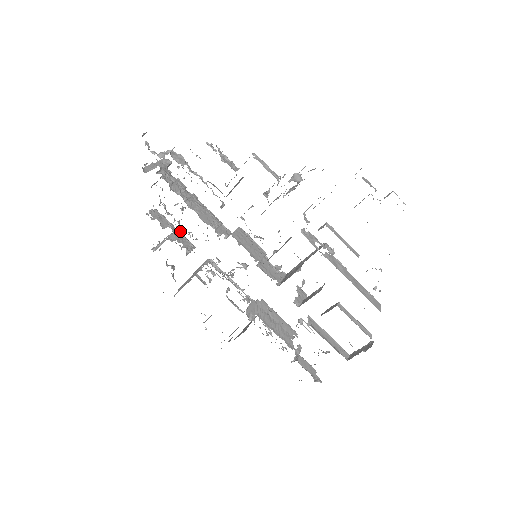
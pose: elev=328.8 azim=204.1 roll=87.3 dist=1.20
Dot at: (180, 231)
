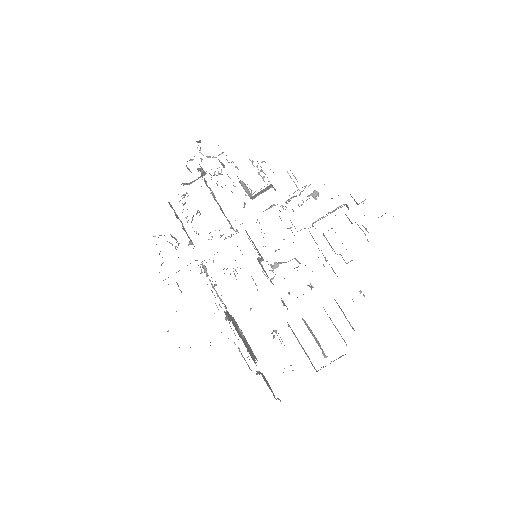
Dot at: (176, 242)
